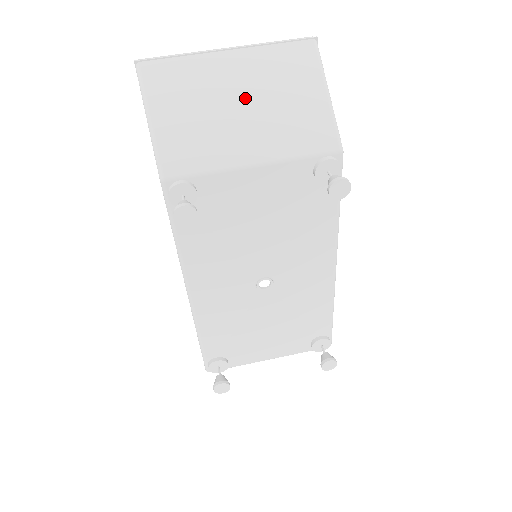
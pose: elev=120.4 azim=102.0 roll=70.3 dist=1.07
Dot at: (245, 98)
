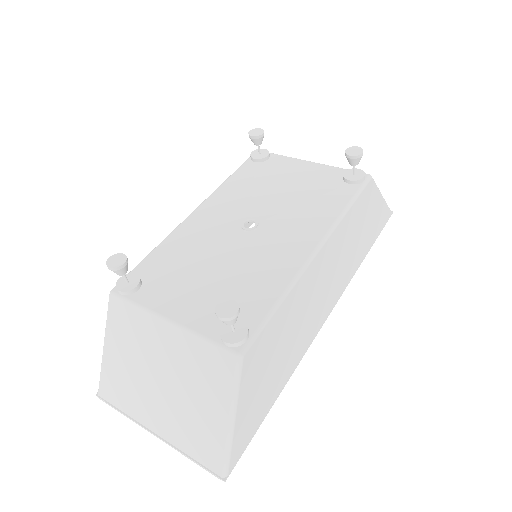
Dot at: occluded
